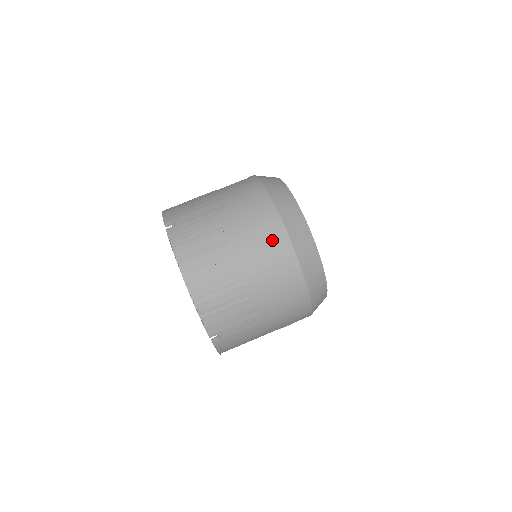
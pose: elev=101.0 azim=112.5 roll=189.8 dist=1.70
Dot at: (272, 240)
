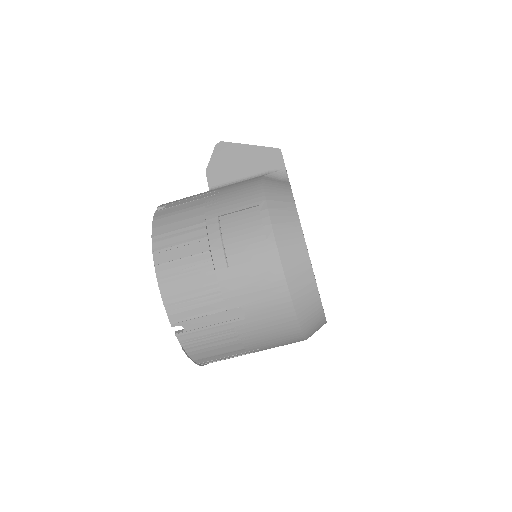
Dot at: (288, 342)
